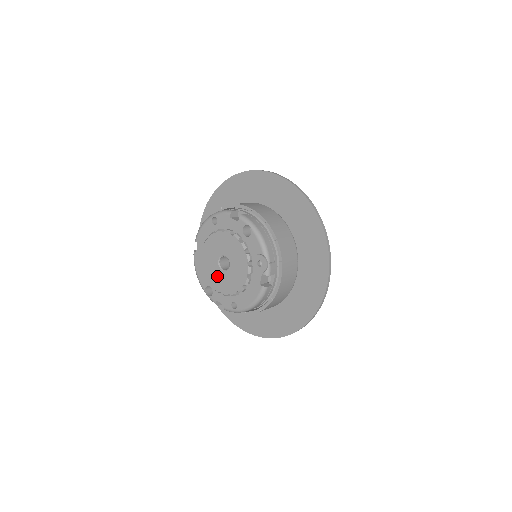
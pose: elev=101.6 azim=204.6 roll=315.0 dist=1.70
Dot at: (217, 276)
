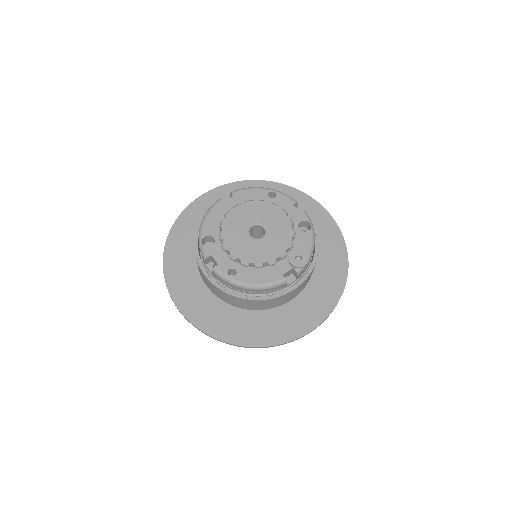
Dot at: (238, 235)
